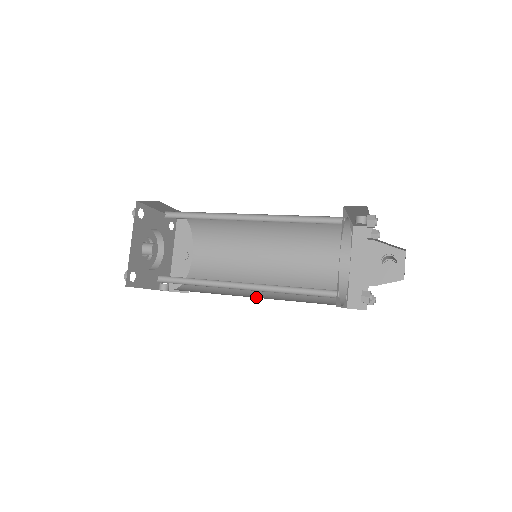
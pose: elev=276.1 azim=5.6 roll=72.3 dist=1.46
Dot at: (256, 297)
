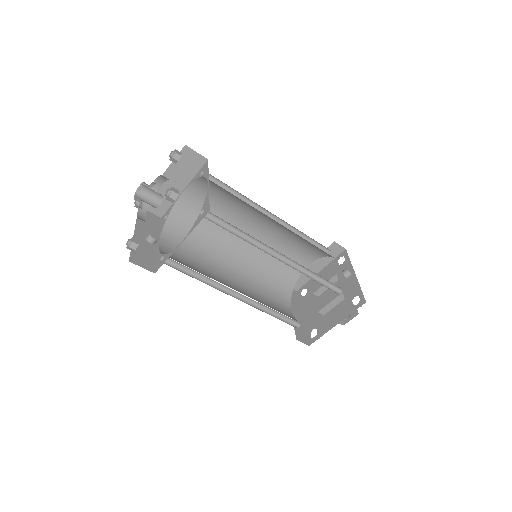
Dot at: (234, 277)
